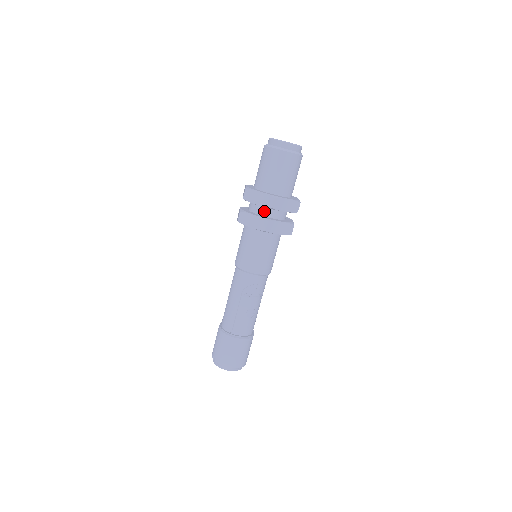
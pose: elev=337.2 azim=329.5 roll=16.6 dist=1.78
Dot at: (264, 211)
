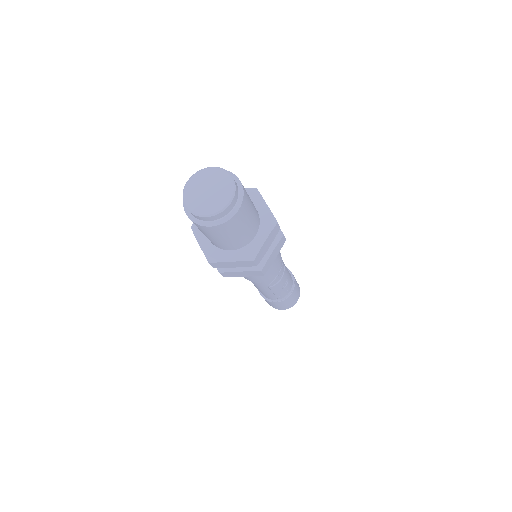
Dot at: occluded
